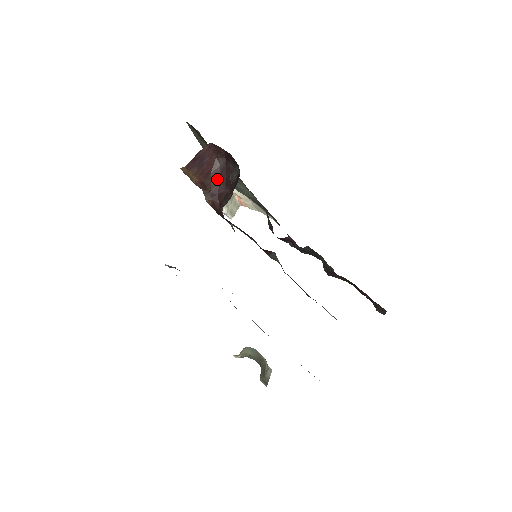
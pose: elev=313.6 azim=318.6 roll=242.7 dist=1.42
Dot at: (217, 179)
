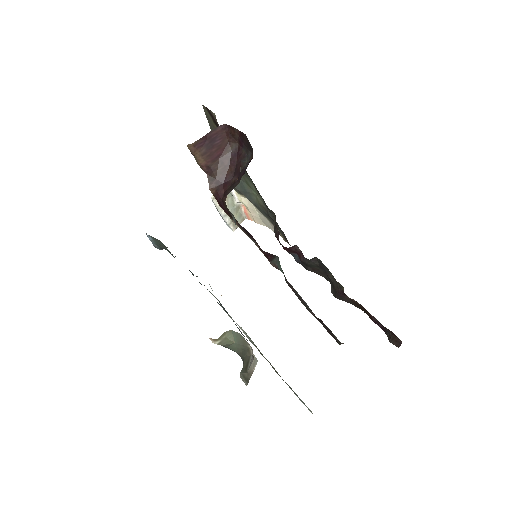
Dot at: (226, 166)
